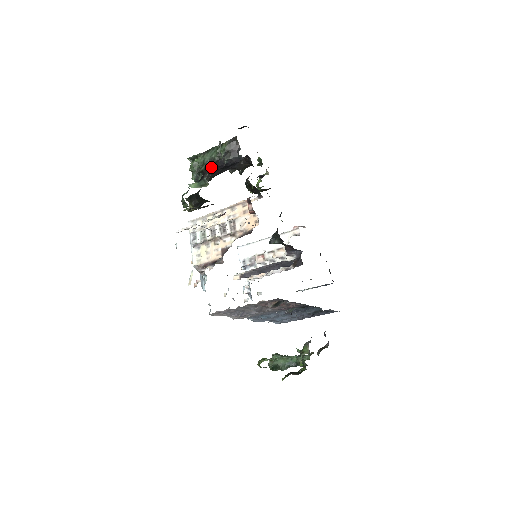
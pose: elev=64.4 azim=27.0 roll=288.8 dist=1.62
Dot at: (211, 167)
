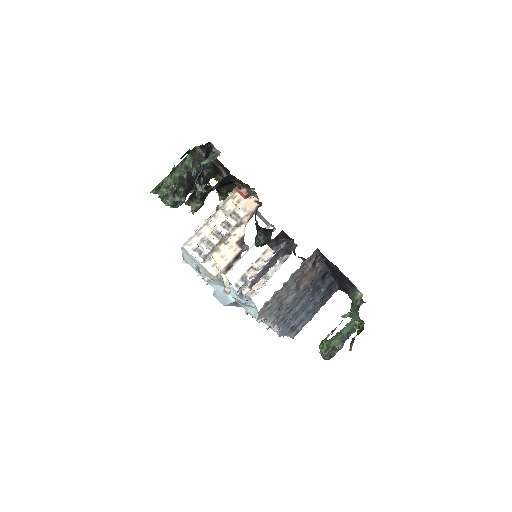
Dot at: (184, 182)
